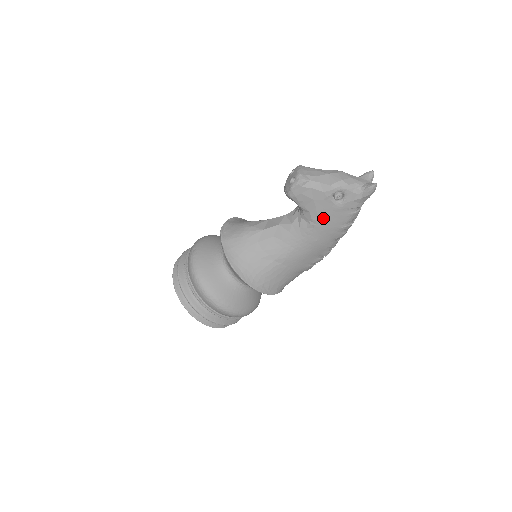
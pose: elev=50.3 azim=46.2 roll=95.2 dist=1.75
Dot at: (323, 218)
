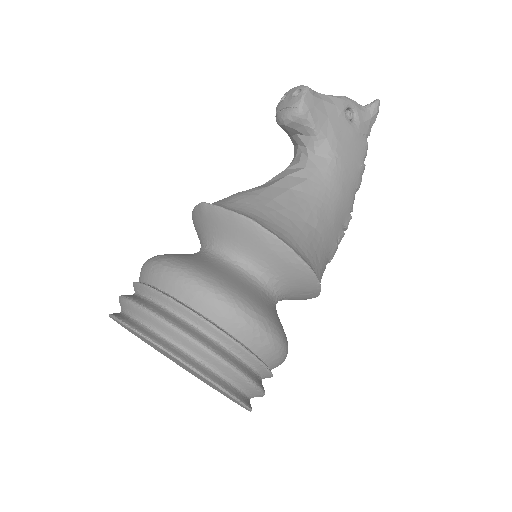
Dot at: (343, 147)
